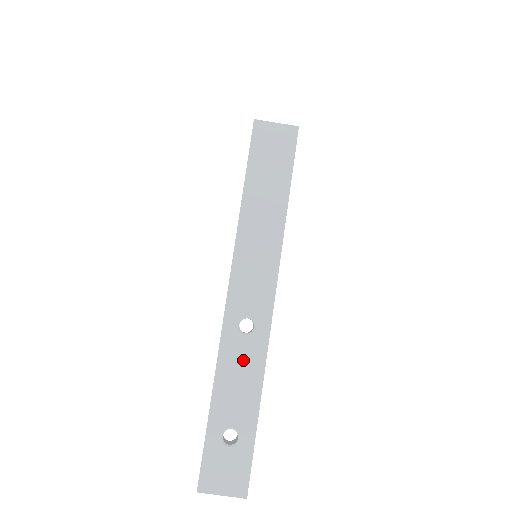
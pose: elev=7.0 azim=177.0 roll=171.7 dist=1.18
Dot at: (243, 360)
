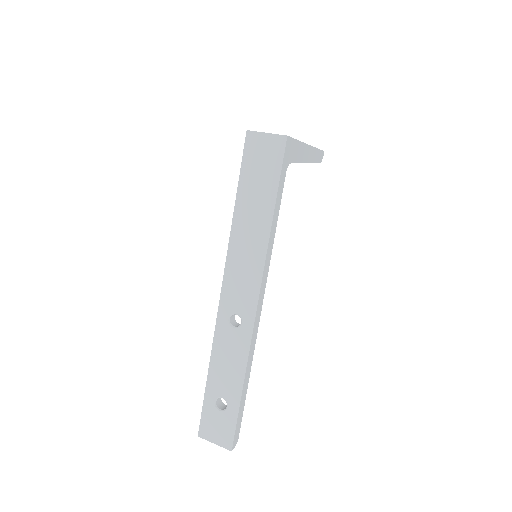
Dot at: (231, 348)
